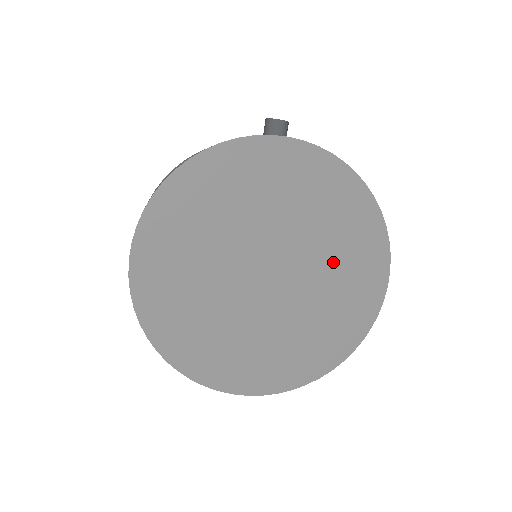
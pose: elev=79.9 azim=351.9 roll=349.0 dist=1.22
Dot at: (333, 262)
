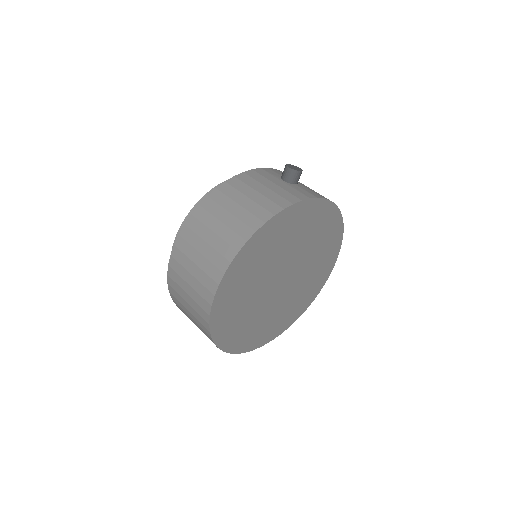
Dot at: (314, 265)
